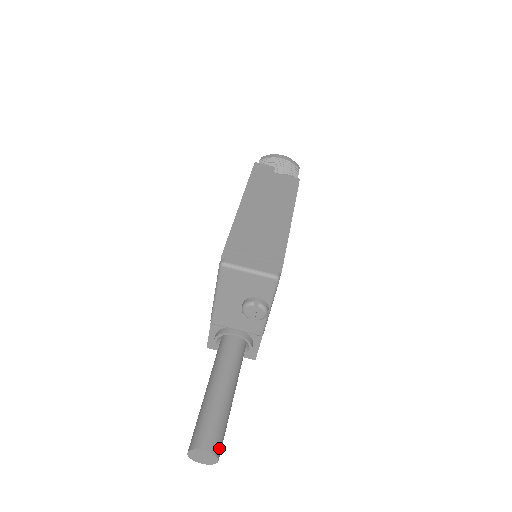
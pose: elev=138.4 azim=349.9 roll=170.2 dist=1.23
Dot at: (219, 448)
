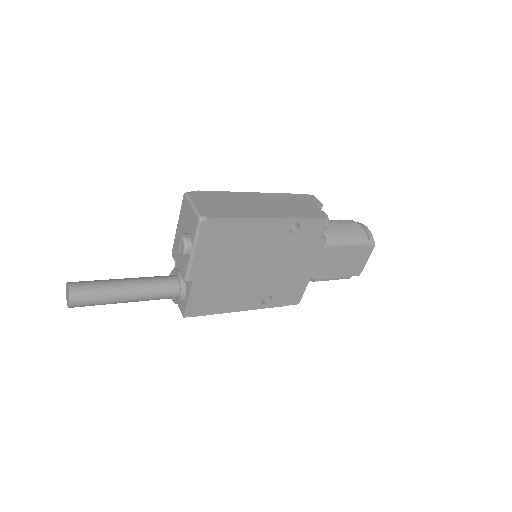
Dot at: (77, 297)
